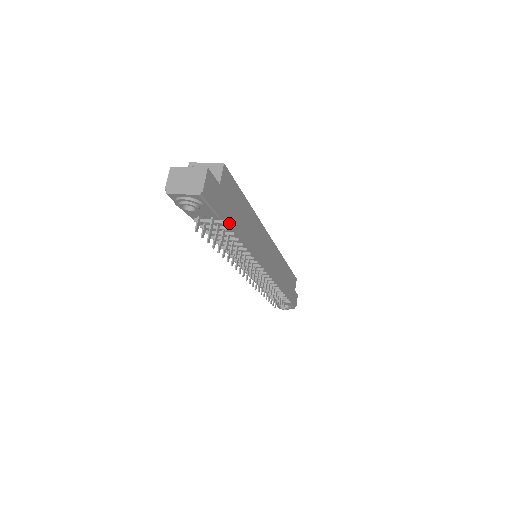
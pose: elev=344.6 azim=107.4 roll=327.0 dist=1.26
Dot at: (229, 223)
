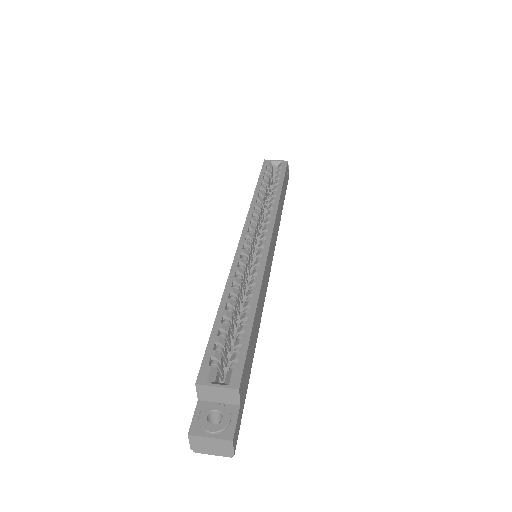
Dot at: occluded
